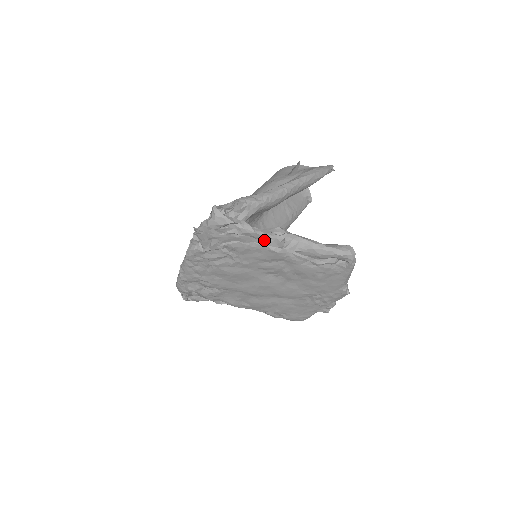
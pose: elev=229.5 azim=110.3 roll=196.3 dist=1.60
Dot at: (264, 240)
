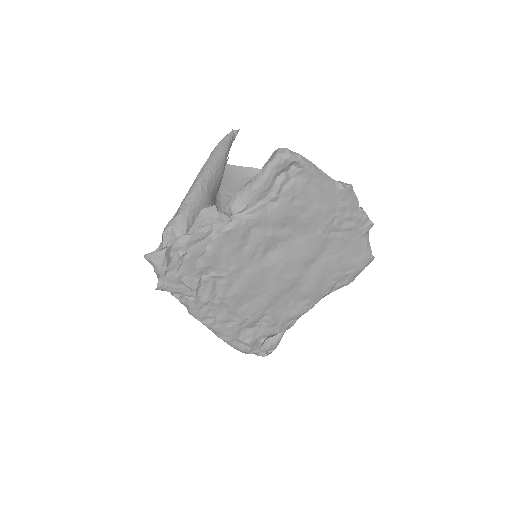
Dot at: (209, 232)
